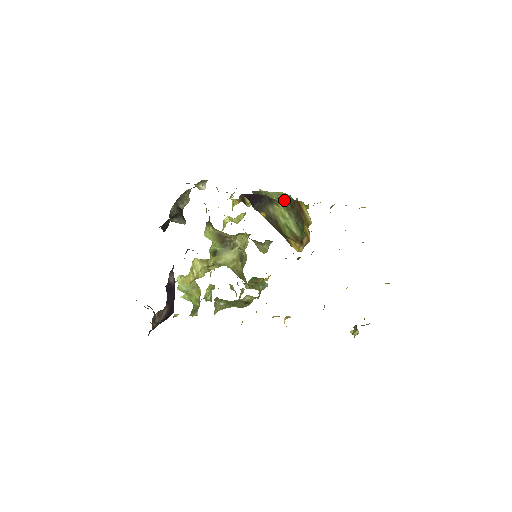
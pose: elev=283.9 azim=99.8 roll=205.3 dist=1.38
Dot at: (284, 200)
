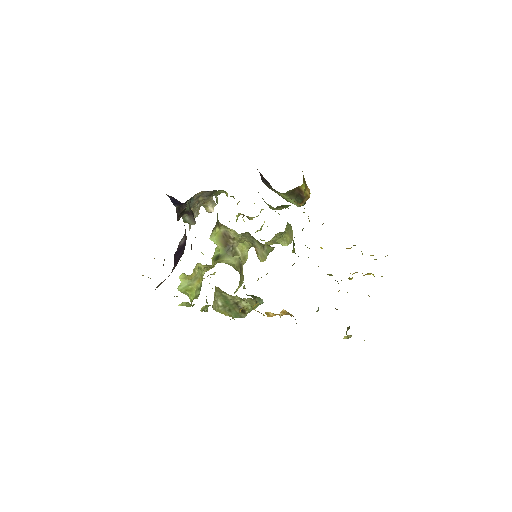
Dot at: (285, 193)
